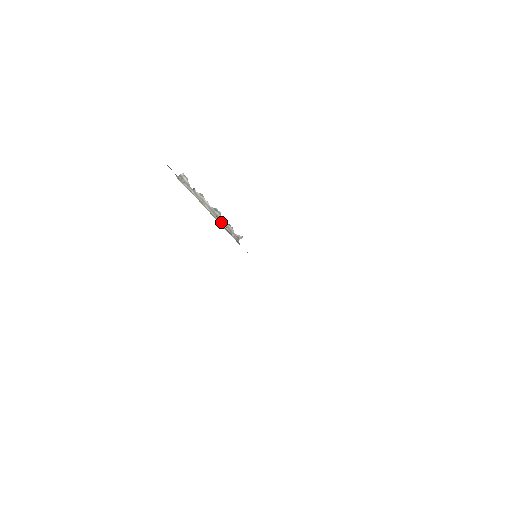
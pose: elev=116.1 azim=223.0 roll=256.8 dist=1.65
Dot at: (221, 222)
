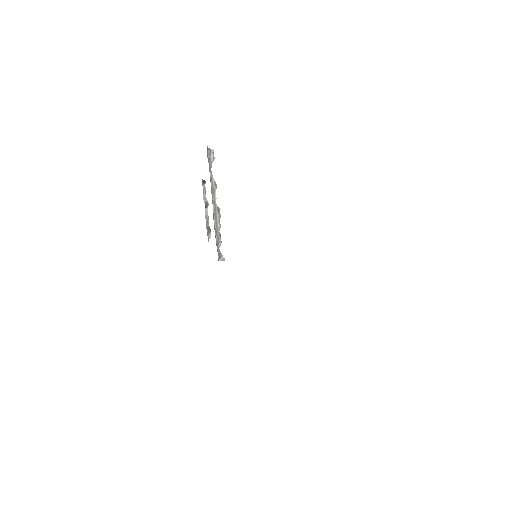
Dot at: (215, 227)
